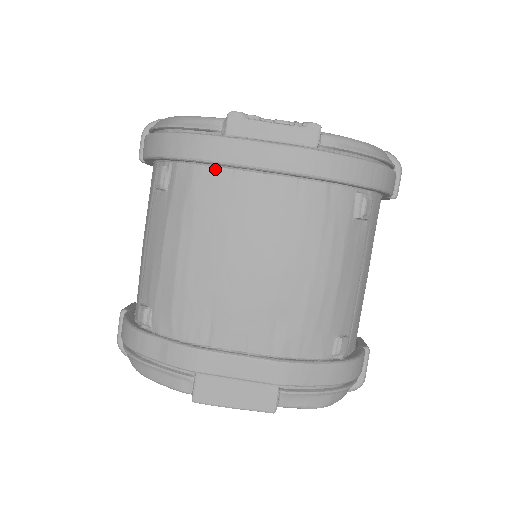
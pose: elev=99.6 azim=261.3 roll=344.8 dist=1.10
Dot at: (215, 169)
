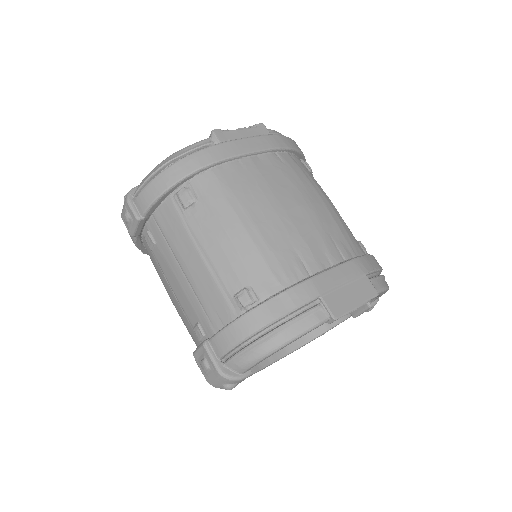
Dot at: (228, 165)
